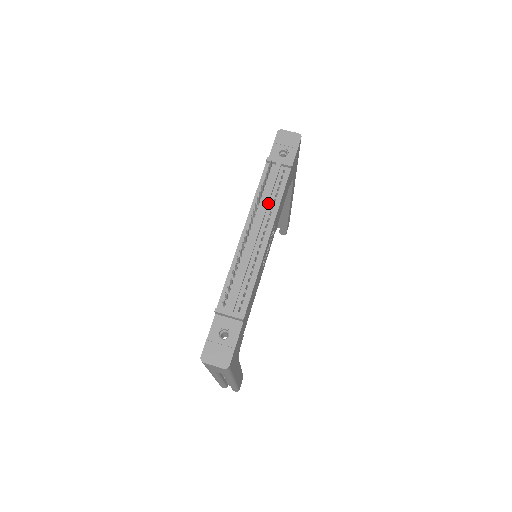
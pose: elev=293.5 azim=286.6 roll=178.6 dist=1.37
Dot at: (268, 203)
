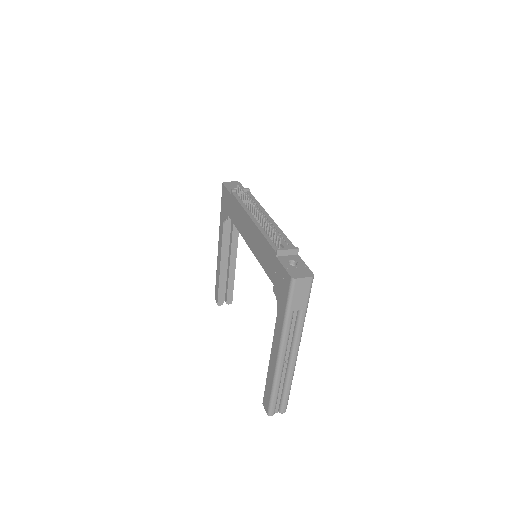
Dot at: occluded
